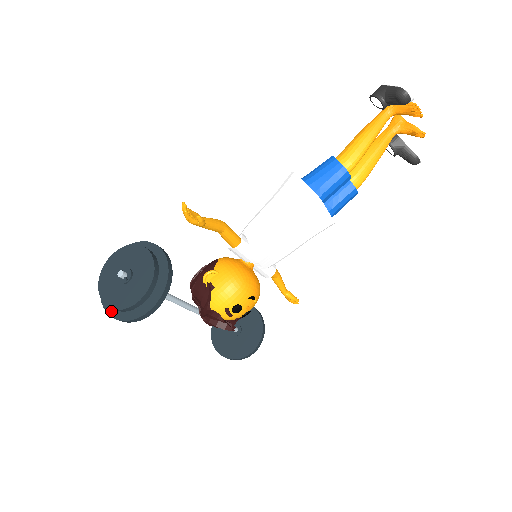
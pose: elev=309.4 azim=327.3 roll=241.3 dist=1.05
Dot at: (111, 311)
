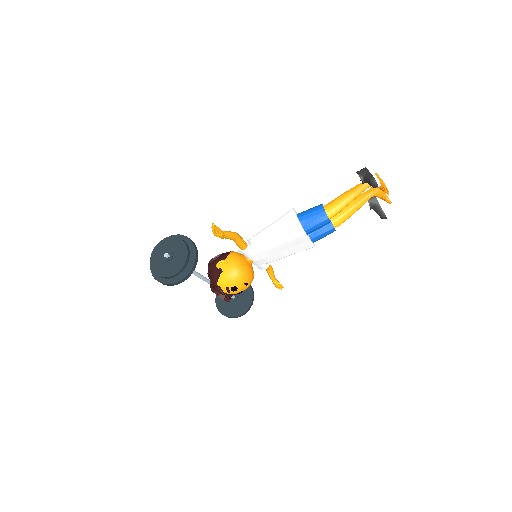
Dot at: (155, 275)
